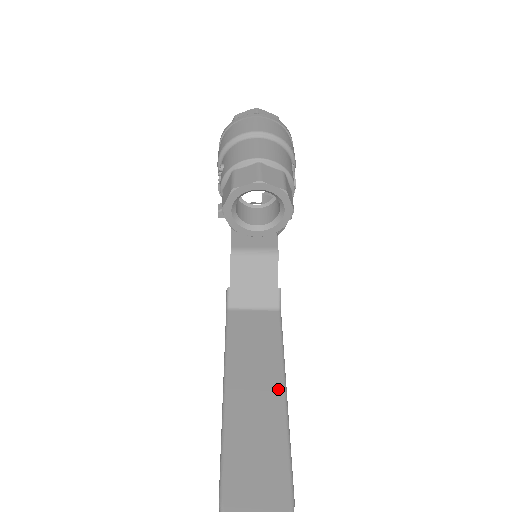
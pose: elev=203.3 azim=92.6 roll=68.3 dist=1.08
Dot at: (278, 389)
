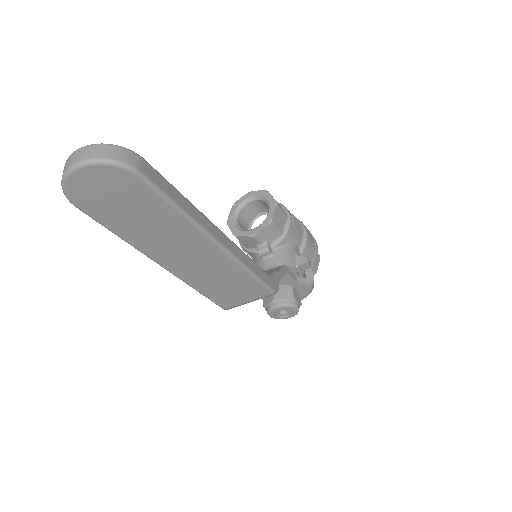
Dot at: occluded
